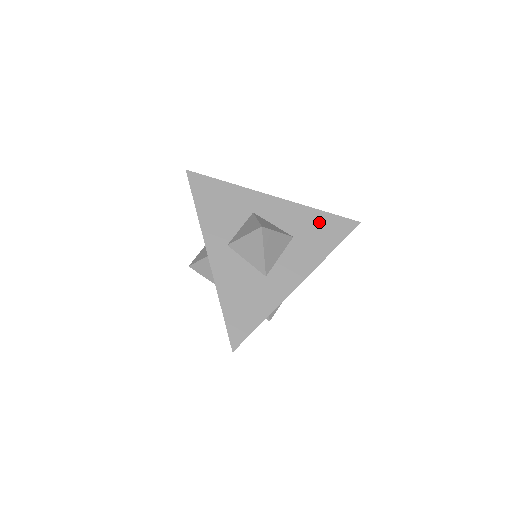
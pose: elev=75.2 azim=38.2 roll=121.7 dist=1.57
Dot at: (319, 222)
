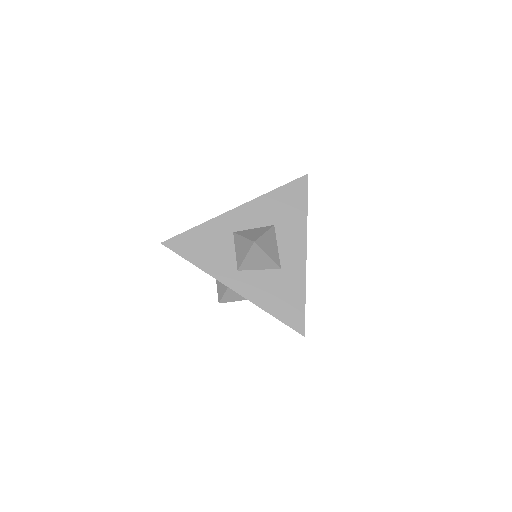
Dot at: (281, 199)
